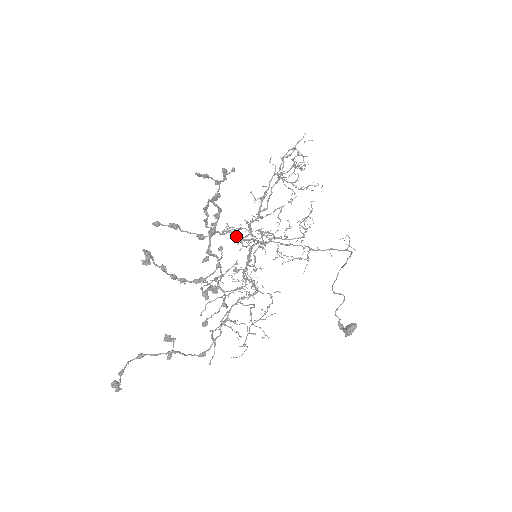
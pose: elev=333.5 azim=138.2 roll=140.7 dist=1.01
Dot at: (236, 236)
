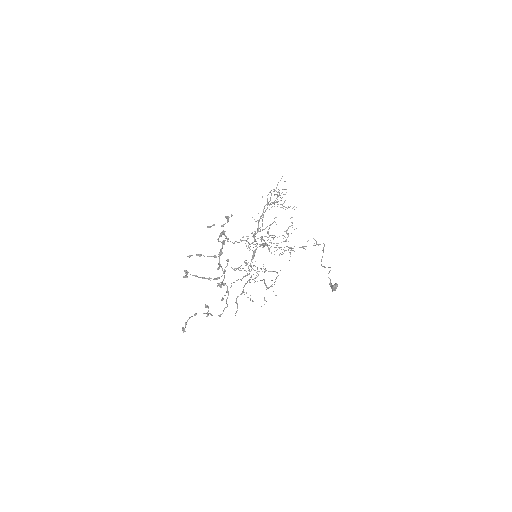
Dot at: occluded
